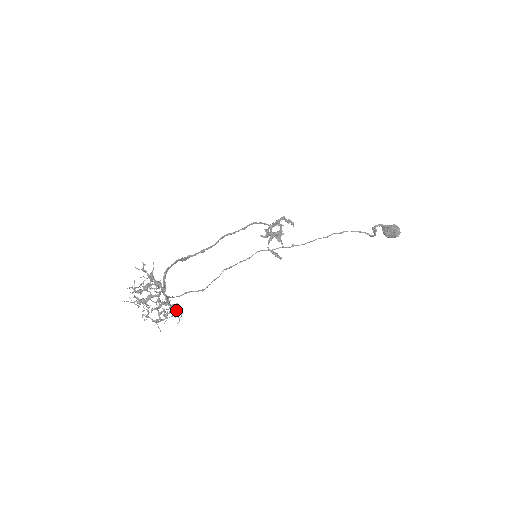
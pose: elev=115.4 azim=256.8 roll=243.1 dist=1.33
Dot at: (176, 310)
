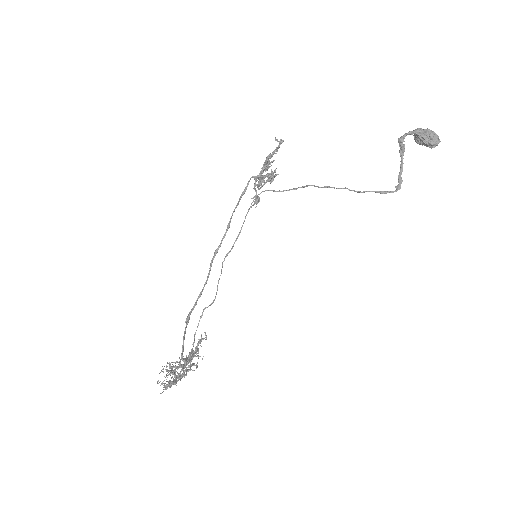
Dot at: (201, 340)
